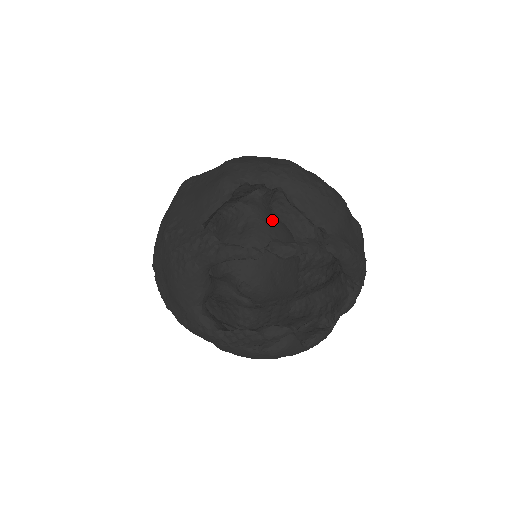
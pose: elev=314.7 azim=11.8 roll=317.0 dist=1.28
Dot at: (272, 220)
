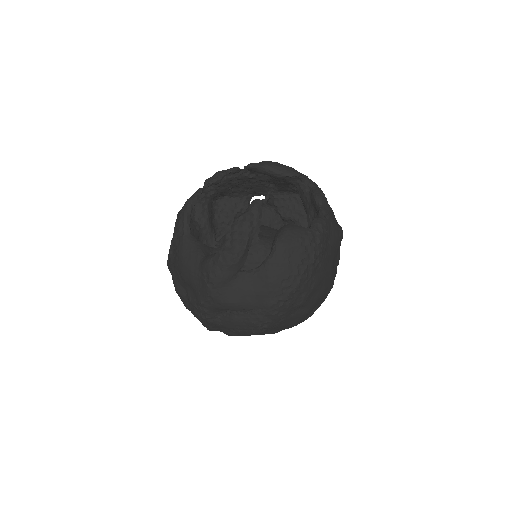
Dot at: occluded
